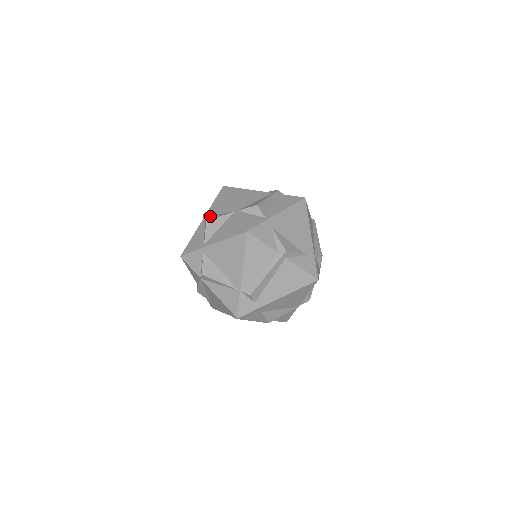
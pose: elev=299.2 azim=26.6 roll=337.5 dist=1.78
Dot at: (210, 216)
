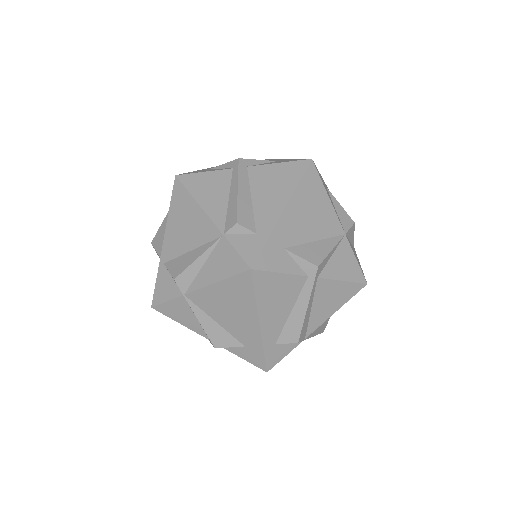
Dot at: occluded
